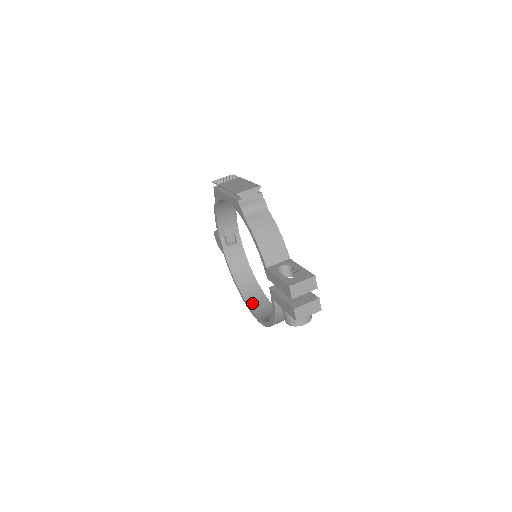
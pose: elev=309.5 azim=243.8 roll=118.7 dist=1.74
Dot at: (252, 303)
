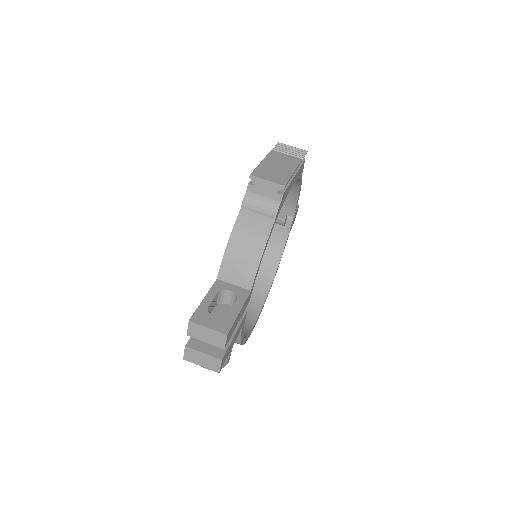
Dot at: occluded
